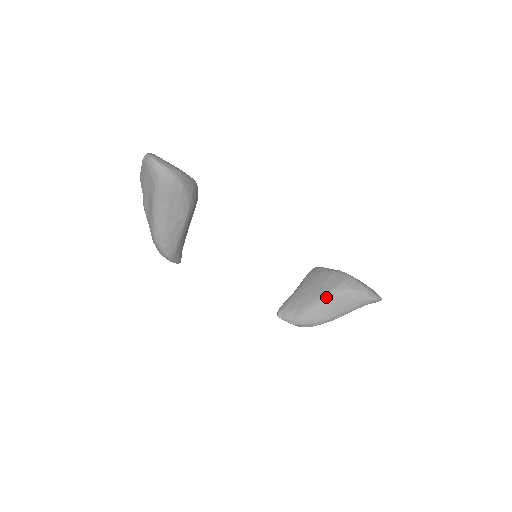
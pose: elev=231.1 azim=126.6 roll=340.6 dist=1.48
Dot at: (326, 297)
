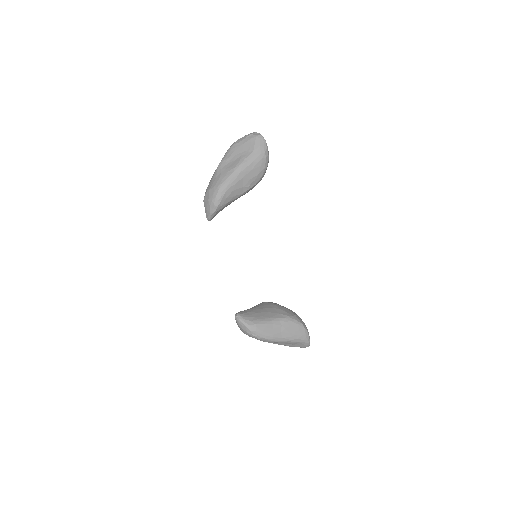
Dot at: (281, 319)
